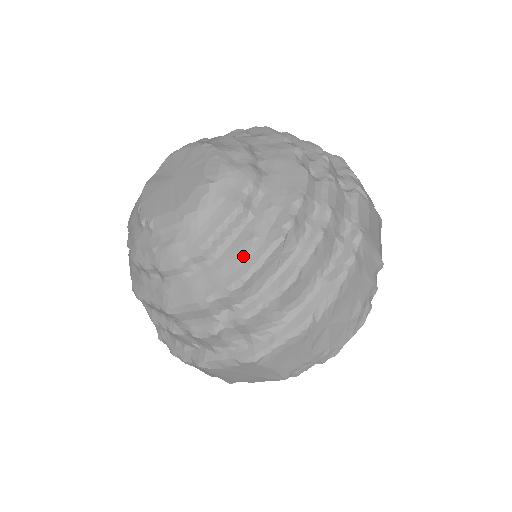
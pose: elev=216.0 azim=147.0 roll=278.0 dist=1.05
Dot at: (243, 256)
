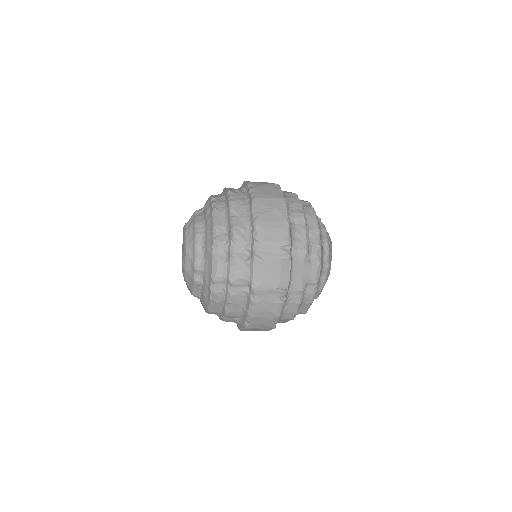
Dot at: (205, 302)
